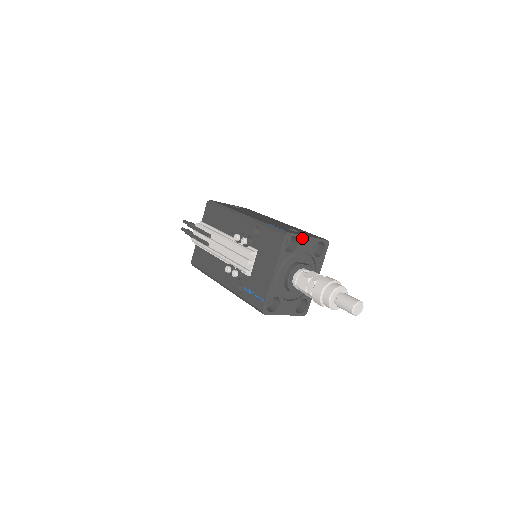
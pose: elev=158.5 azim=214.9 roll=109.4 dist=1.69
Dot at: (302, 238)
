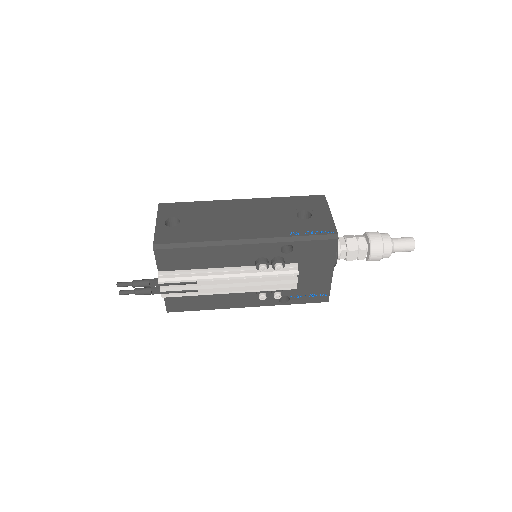
Dot at: (332, 222)
